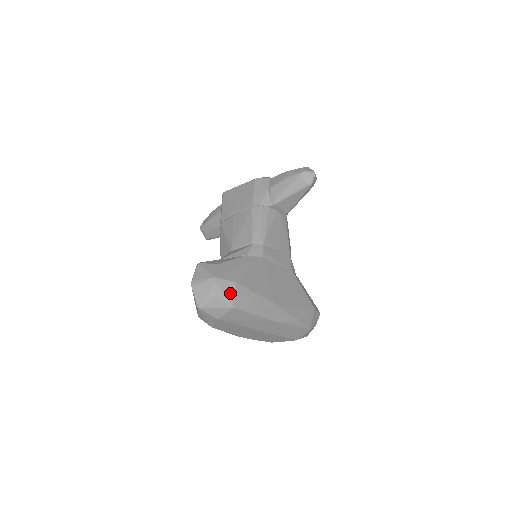
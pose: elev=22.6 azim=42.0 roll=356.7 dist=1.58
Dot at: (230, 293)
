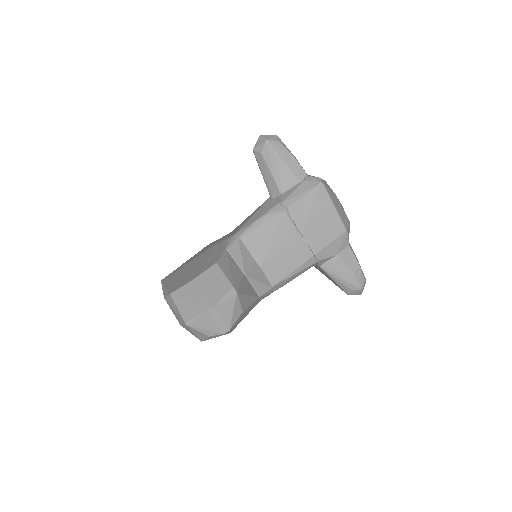
Dot at: occluded
